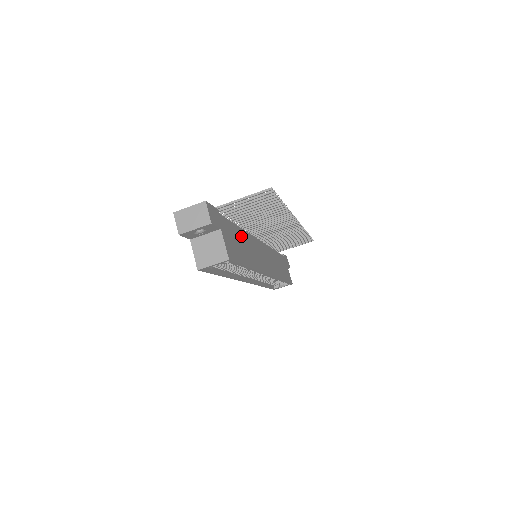
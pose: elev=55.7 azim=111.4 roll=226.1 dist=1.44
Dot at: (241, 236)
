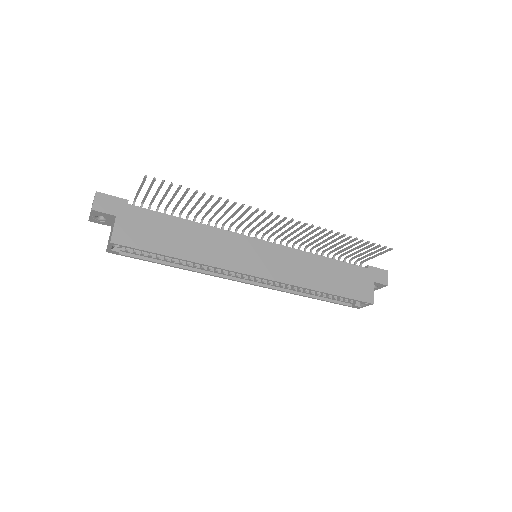
Dot at: (183, 228)
